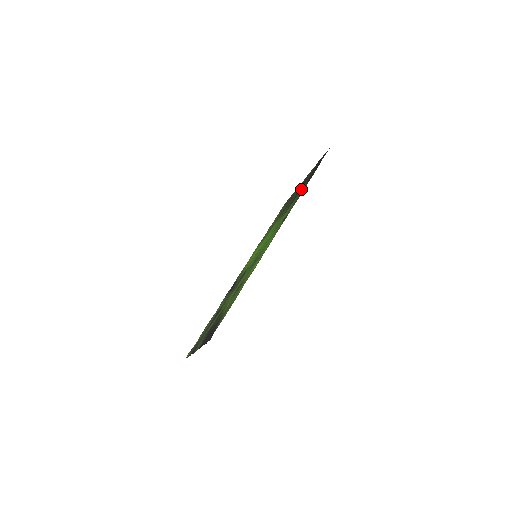
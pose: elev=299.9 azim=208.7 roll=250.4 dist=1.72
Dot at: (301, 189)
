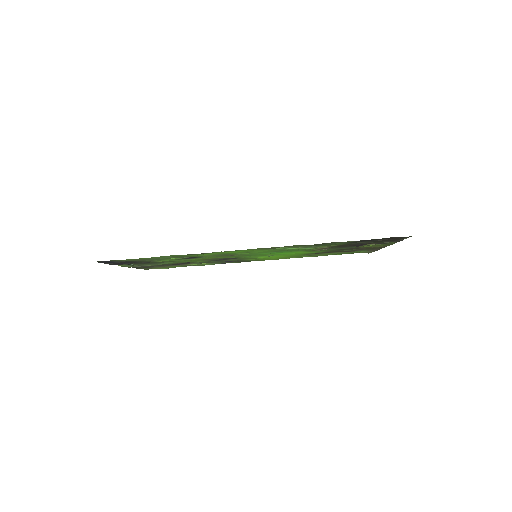
Dot at: occluded
